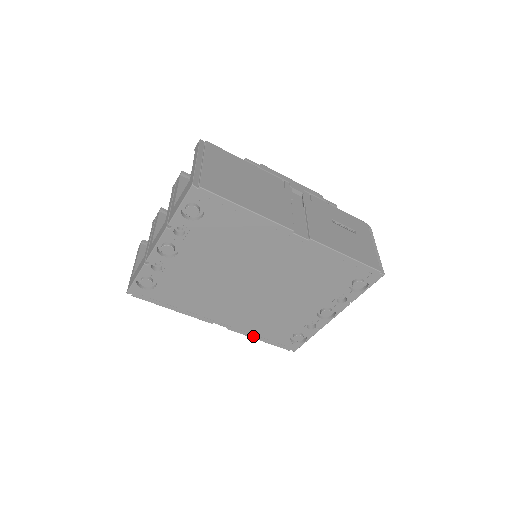
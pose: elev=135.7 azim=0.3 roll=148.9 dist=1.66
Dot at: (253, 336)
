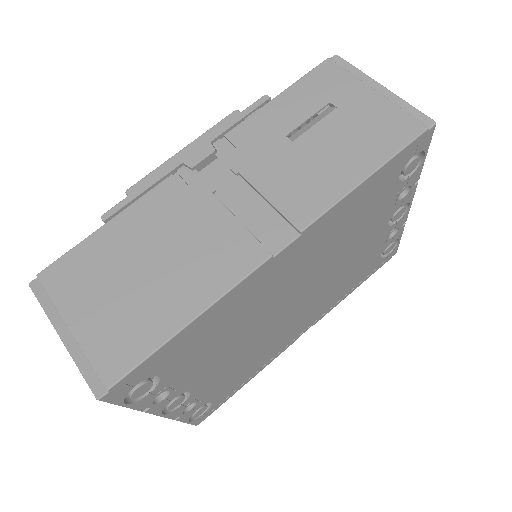
Dot at: (344, 298)
